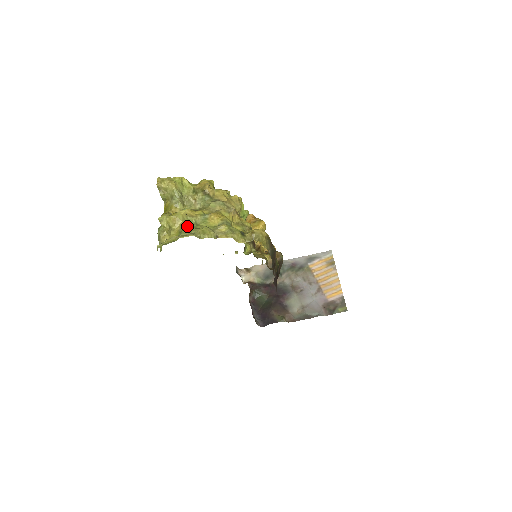
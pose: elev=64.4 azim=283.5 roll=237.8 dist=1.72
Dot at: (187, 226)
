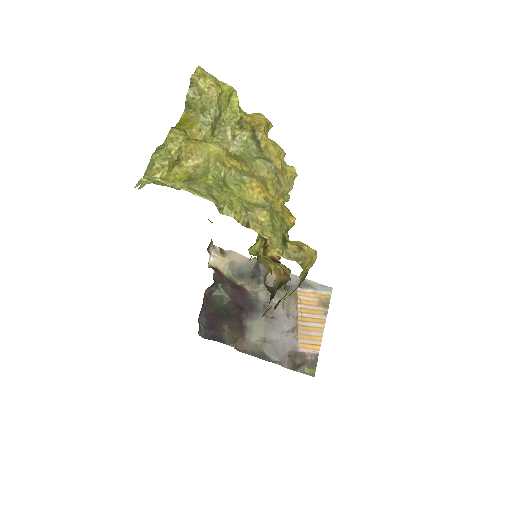
Dot at: (208, 176)
